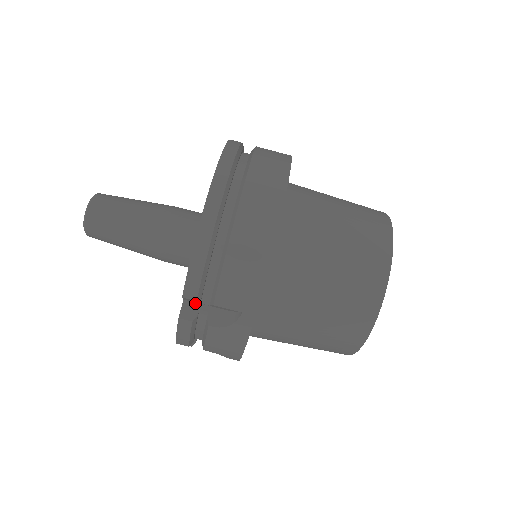
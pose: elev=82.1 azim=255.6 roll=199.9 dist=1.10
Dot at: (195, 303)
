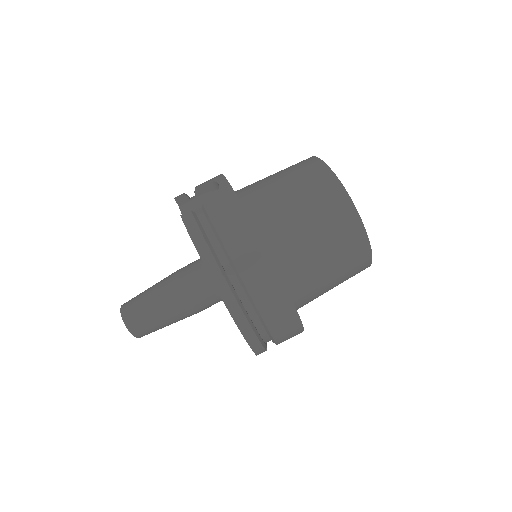
Dot at: occluded
